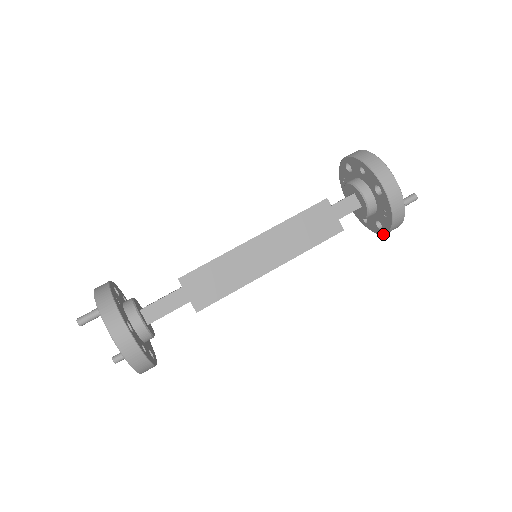
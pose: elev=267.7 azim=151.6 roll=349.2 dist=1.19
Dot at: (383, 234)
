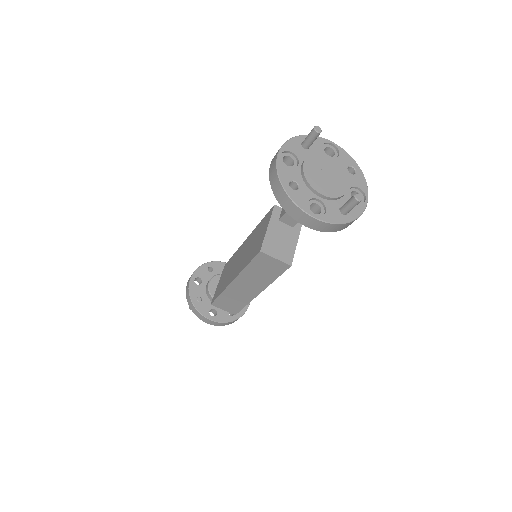
Dot at: occluded
